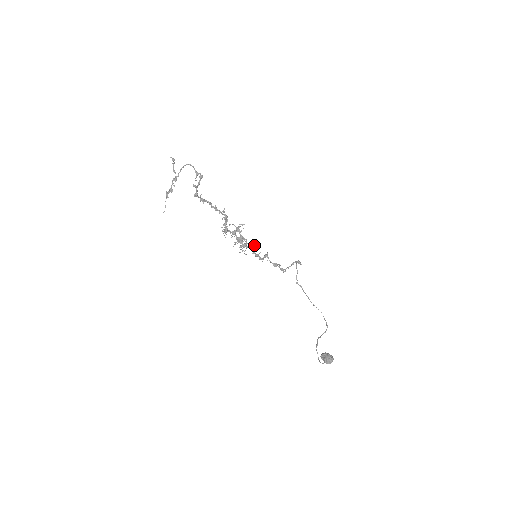
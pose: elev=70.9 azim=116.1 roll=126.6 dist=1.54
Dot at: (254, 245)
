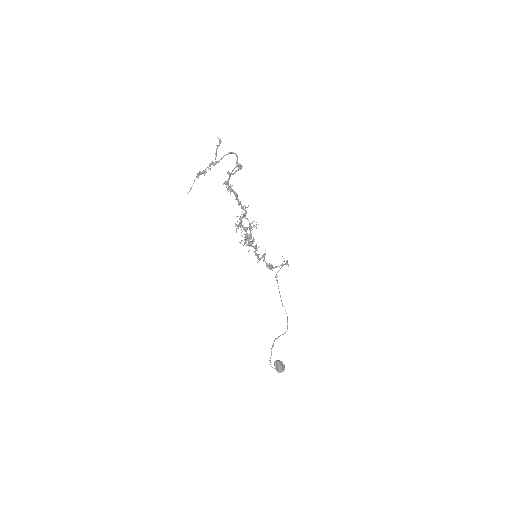
Dot at: (259, 246)
